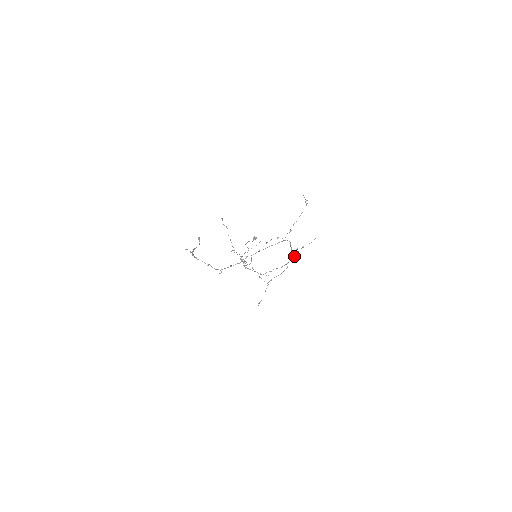
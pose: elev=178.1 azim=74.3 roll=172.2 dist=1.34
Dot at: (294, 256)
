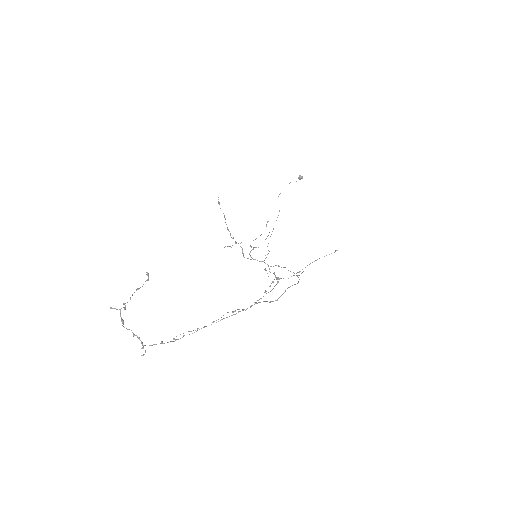
Dot at: occluded
